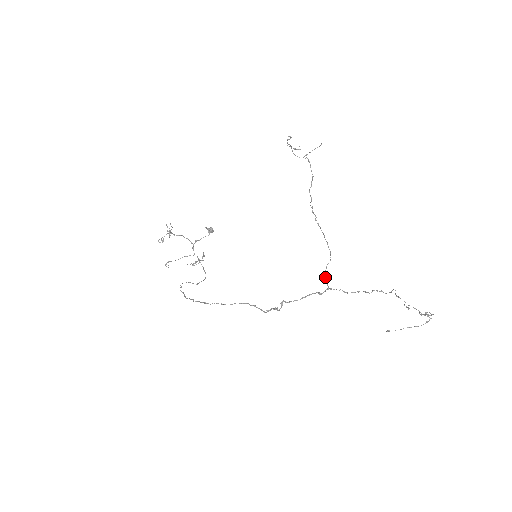
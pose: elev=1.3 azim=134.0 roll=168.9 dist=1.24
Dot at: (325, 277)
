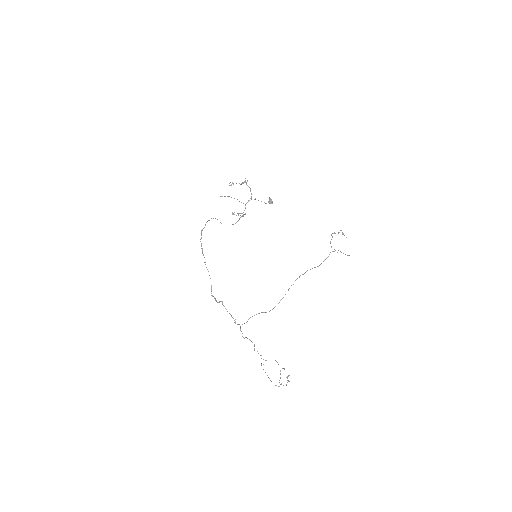
Dot at: occluded
